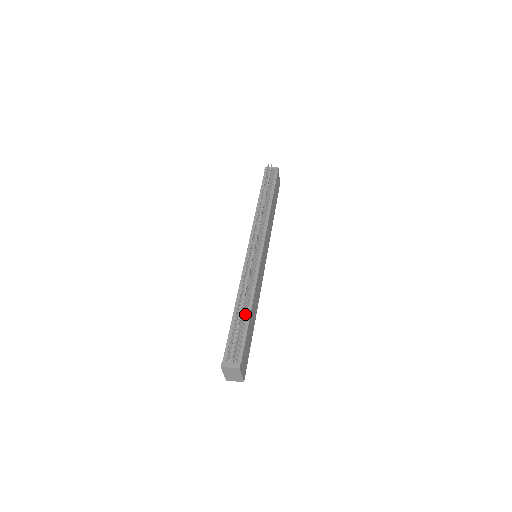
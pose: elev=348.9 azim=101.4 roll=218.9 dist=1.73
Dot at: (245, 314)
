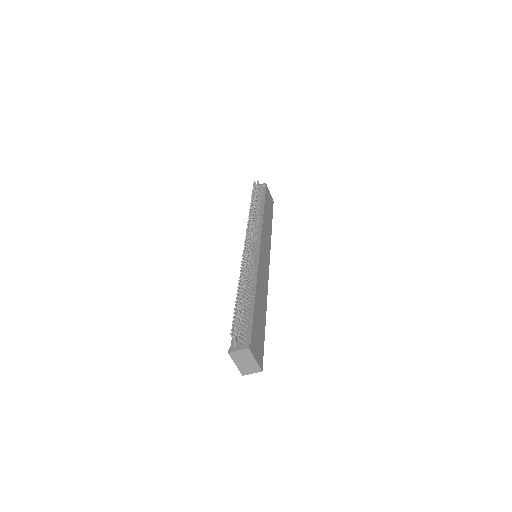
Dot at: (249, 300)
